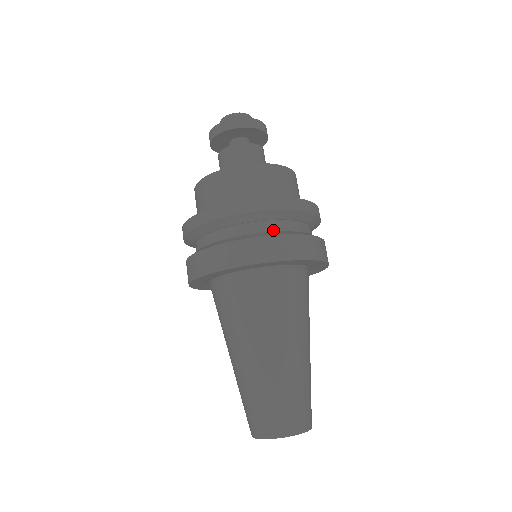
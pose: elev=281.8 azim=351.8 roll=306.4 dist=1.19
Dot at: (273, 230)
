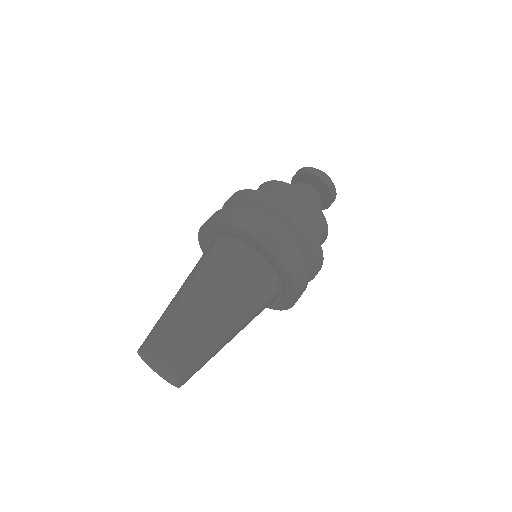
Dot at: occluded
